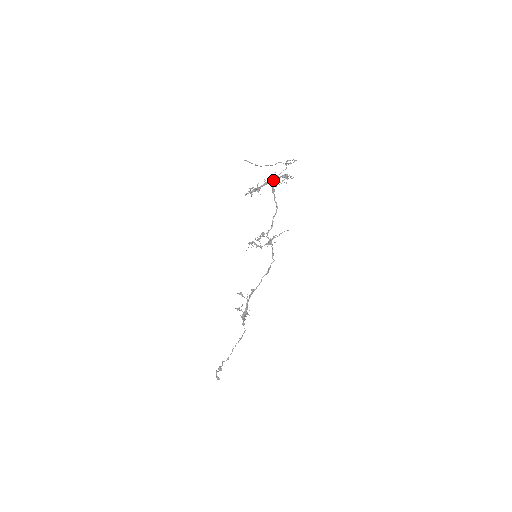
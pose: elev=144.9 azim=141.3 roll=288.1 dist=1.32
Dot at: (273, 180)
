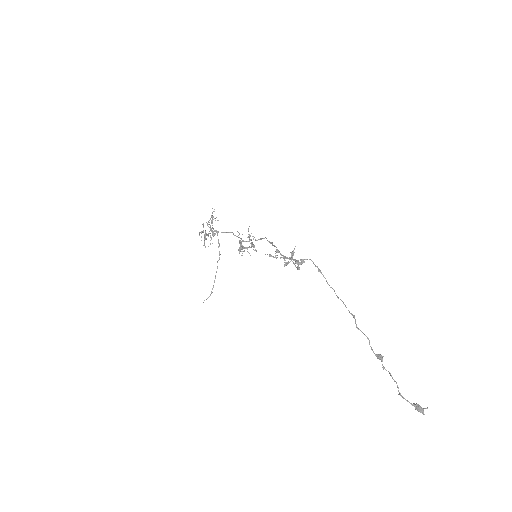
Dot at: (210, 230)
